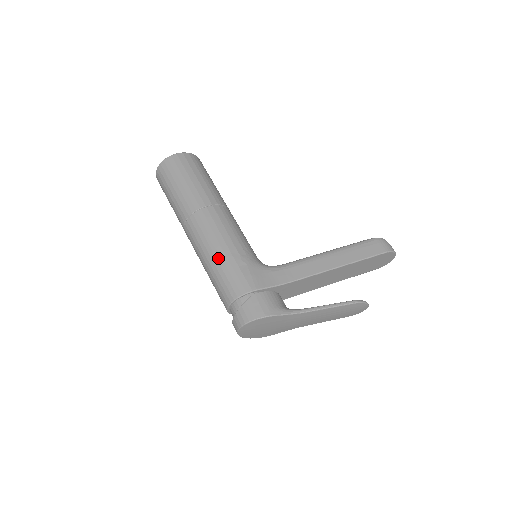
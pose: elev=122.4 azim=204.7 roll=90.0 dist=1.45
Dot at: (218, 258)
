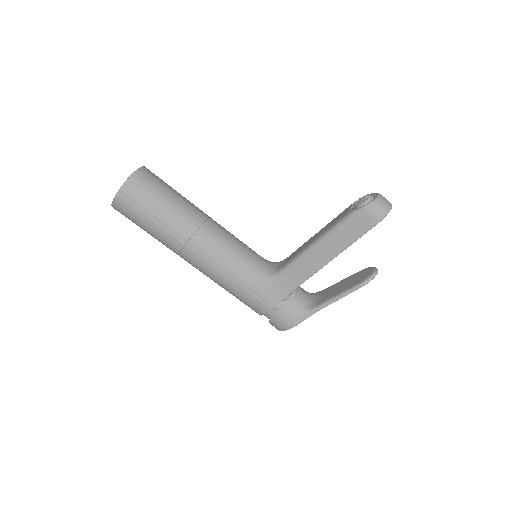
Dot at: (227, 289)
